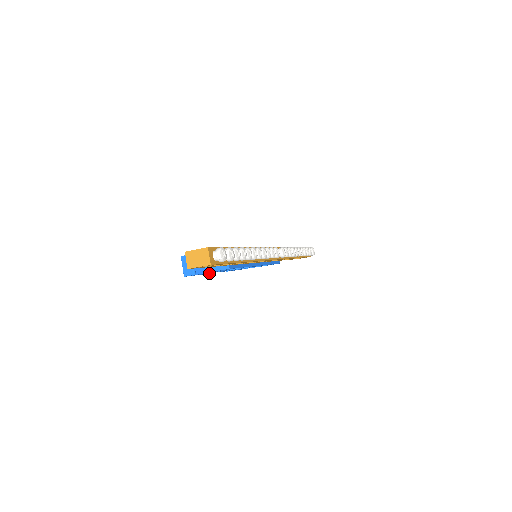
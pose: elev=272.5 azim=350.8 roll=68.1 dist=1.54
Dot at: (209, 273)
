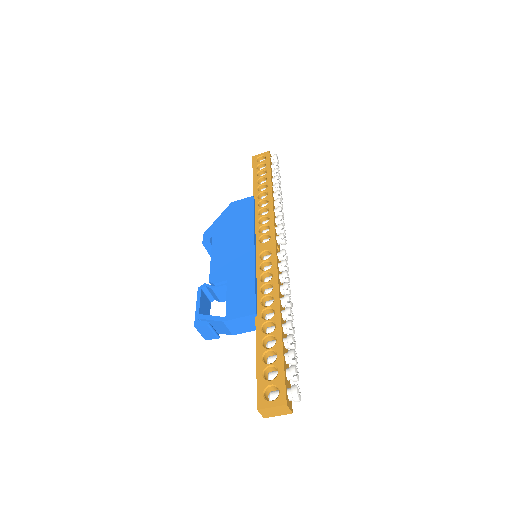
Dot at: (213, 298)
